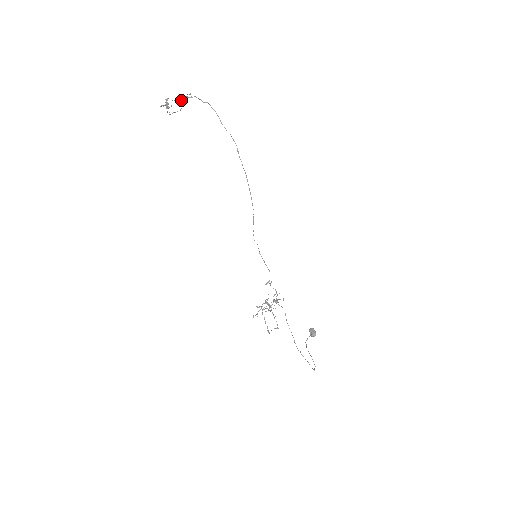
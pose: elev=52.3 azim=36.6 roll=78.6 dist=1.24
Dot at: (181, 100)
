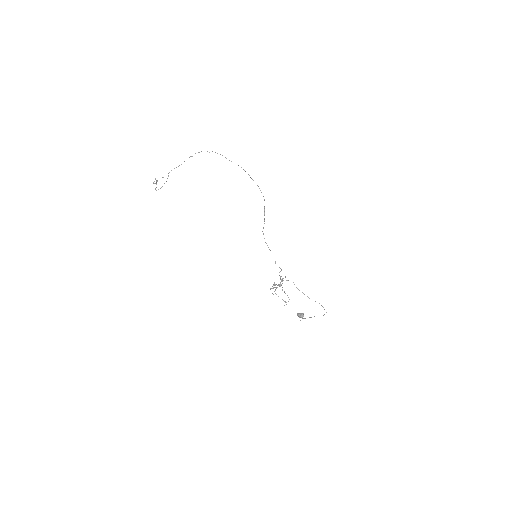
Dot at: occluded
